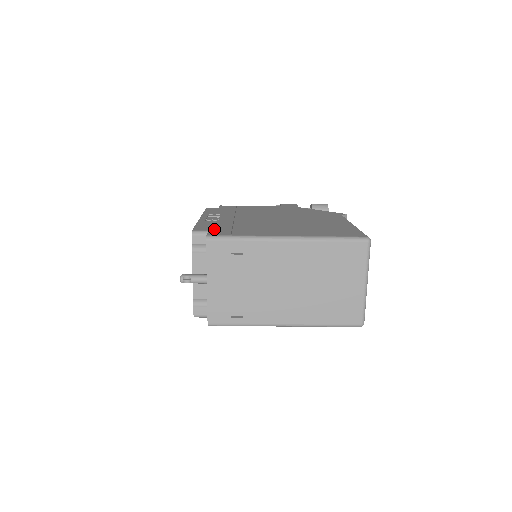
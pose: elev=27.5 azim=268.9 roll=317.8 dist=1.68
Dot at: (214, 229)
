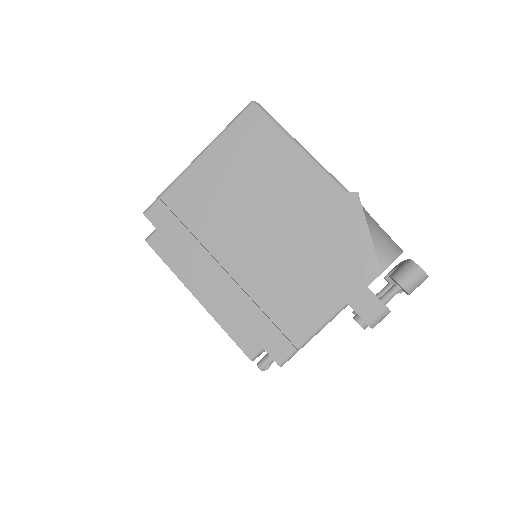
Dot at: occluded
